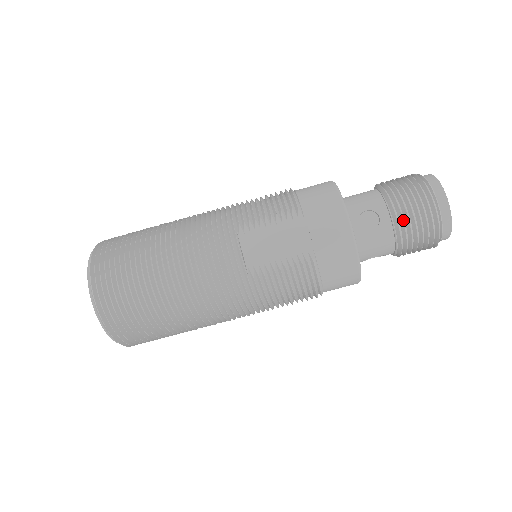
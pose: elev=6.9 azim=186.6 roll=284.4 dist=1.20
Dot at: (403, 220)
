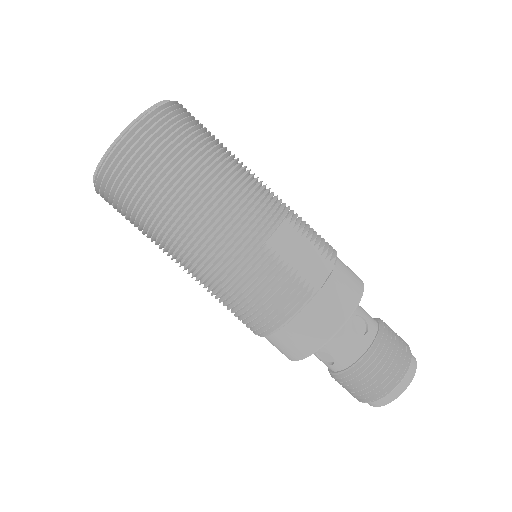
Dot at: (380, 351)
